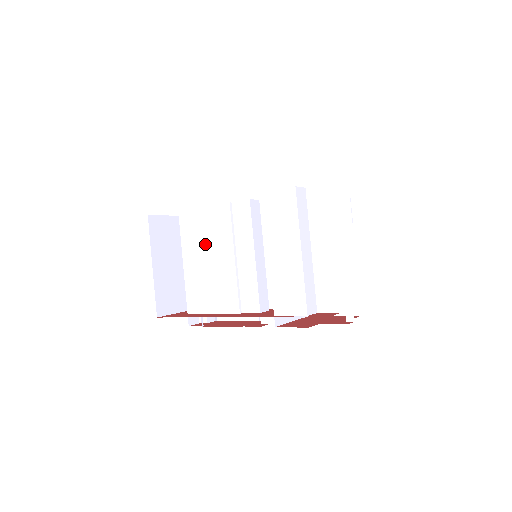
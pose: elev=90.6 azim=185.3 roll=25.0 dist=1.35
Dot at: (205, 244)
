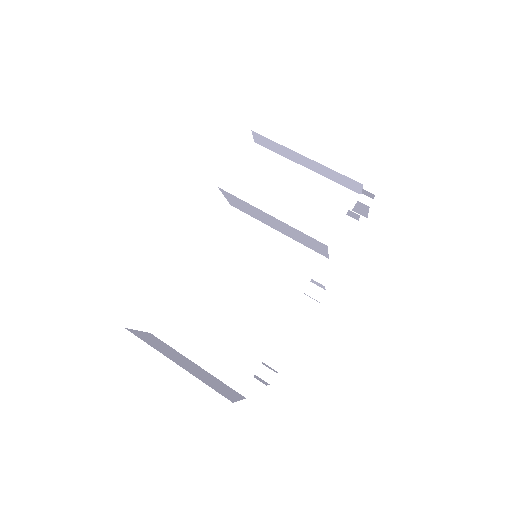
Dot at: (205, 294)
